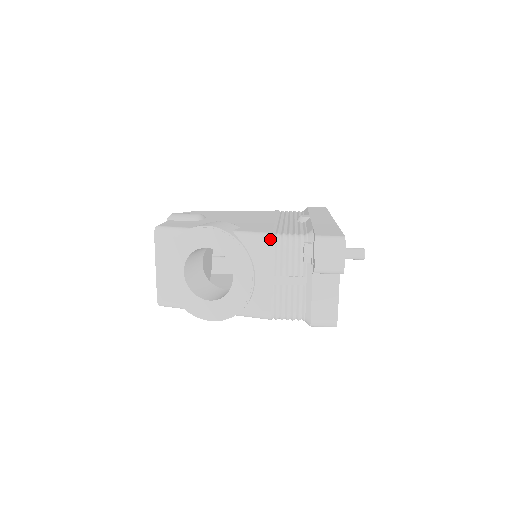
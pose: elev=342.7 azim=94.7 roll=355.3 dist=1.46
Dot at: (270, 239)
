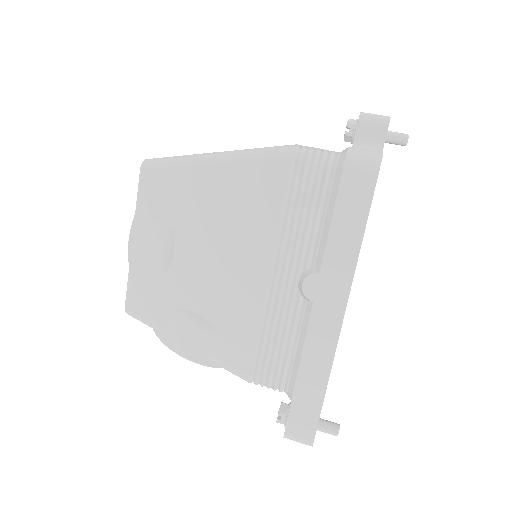
Dot at: (248, 382)
